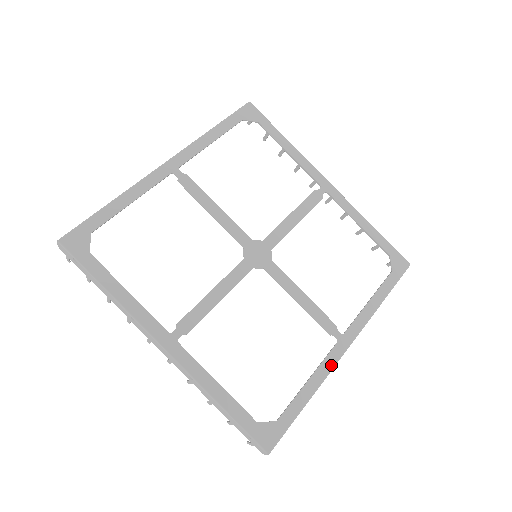
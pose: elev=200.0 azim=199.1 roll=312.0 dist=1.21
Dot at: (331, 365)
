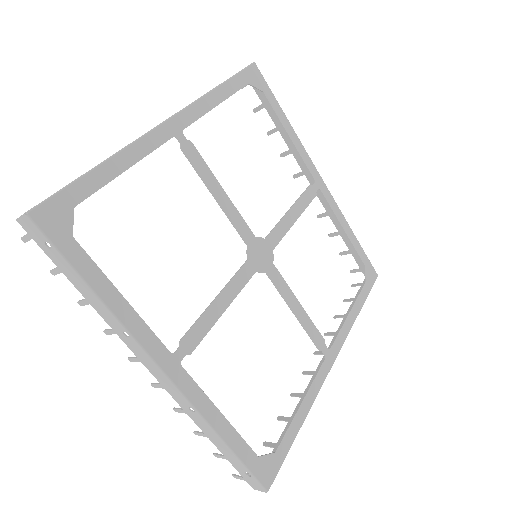
Dot at: (320, 384)
